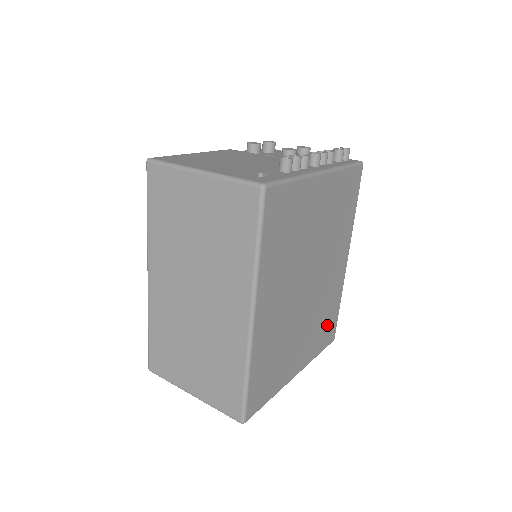
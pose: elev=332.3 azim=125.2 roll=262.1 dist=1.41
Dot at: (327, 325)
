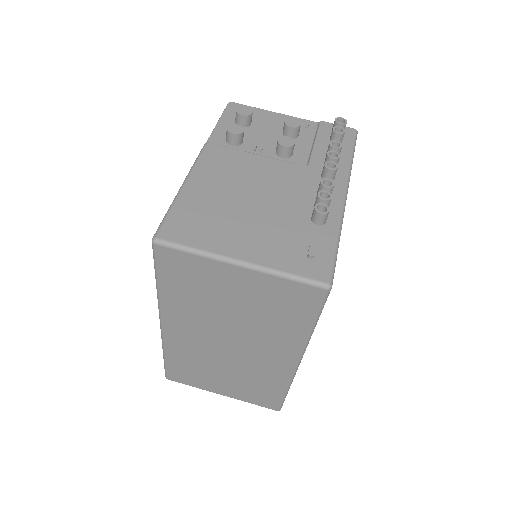
Dot at: occluded
